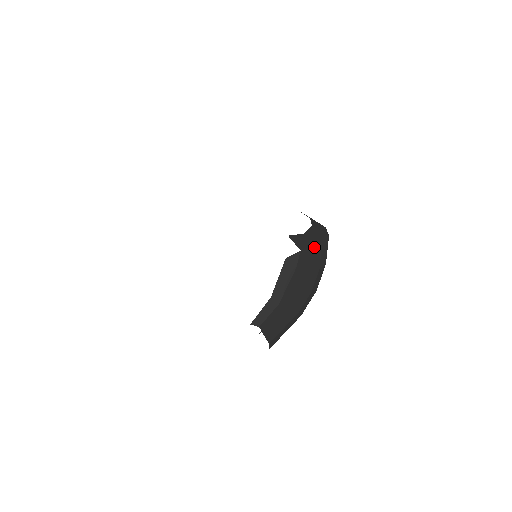
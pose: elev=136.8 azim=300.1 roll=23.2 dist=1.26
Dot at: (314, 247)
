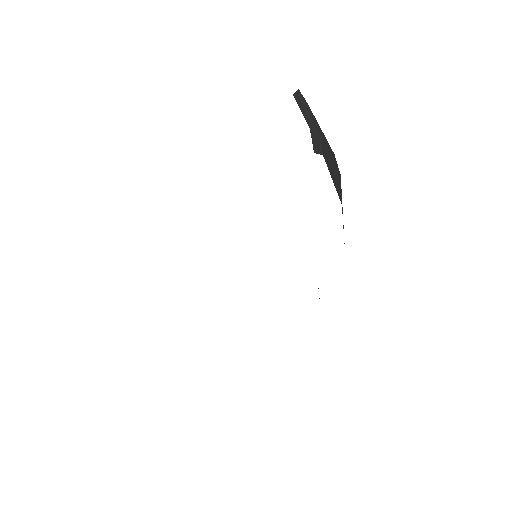
Dot at: occluded
